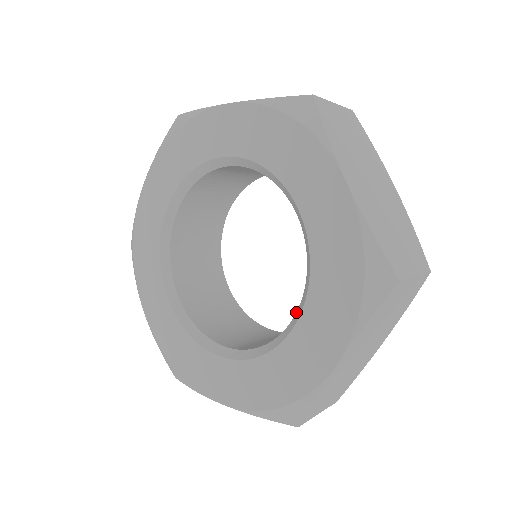
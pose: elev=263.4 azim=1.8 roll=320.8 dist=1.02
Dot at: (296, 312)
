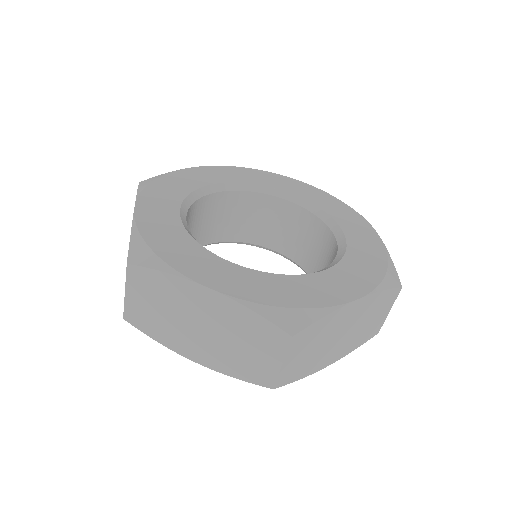
Dot at: (333, 232)
